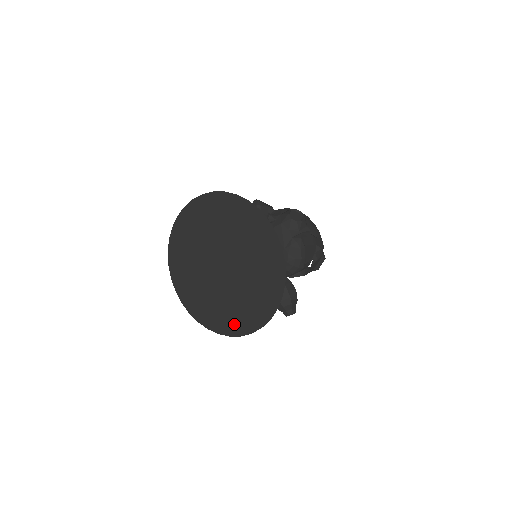
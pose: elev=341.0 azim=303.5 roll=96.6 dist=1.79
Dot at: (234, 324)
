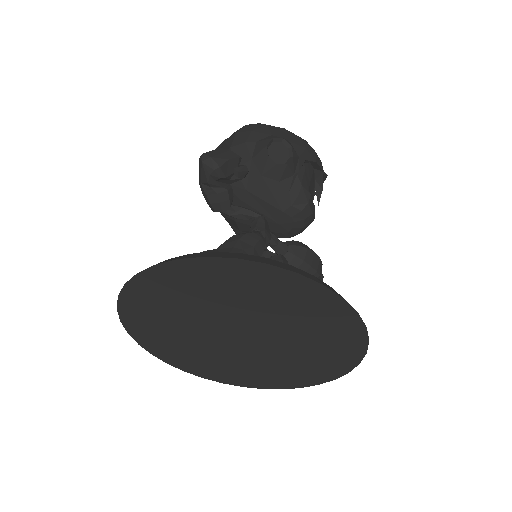
Dot at: (286, 381)
